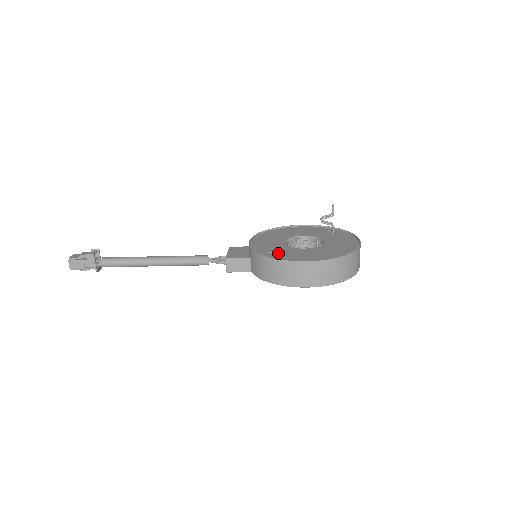
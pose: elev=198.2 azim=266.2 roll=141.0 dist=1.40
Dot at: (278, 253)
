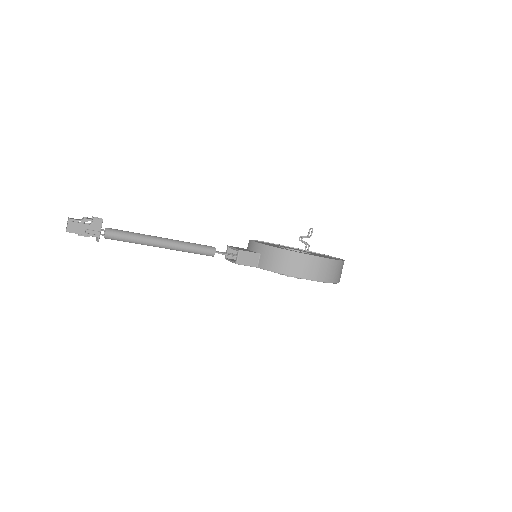
Dot at: occluded
